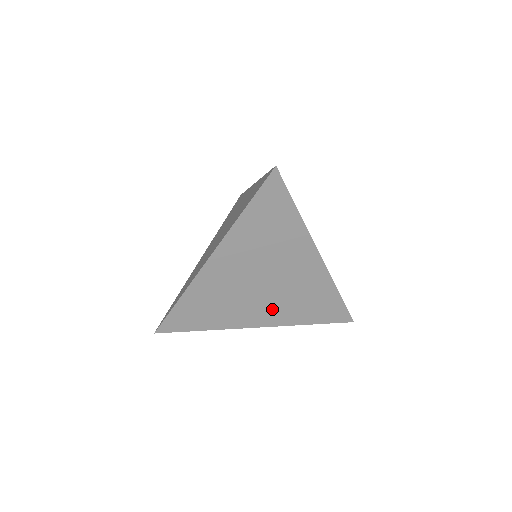
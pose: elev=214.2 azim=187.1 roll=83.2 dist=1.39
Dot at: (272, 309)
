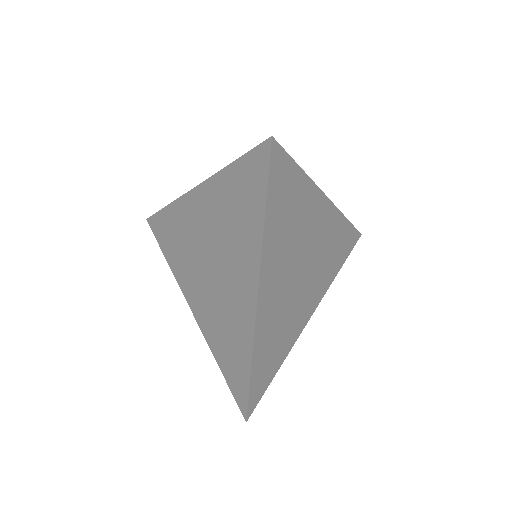
Dot at: (315, 287)
